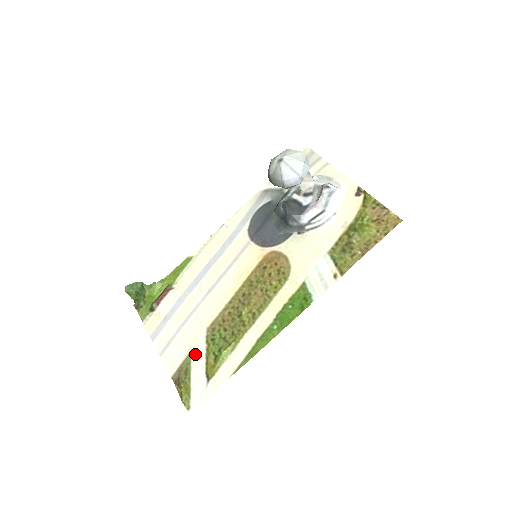
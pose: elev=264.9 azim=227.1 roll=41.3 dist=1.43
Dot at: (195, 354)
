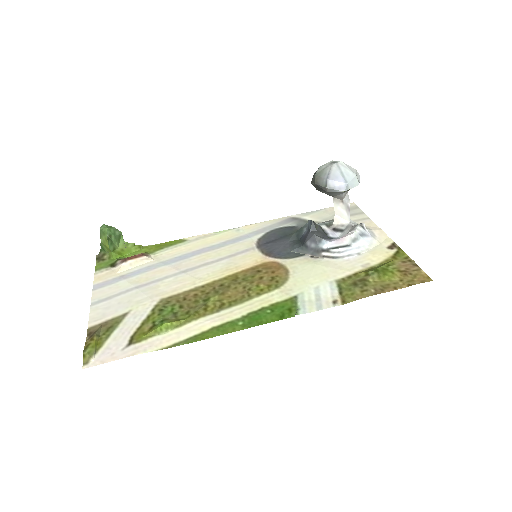
Dot at: (132, 316)
